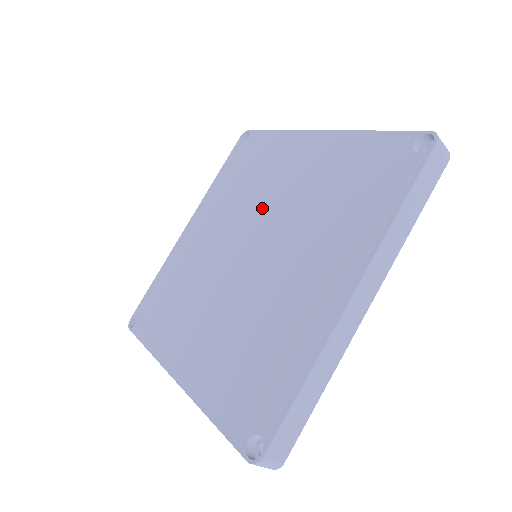
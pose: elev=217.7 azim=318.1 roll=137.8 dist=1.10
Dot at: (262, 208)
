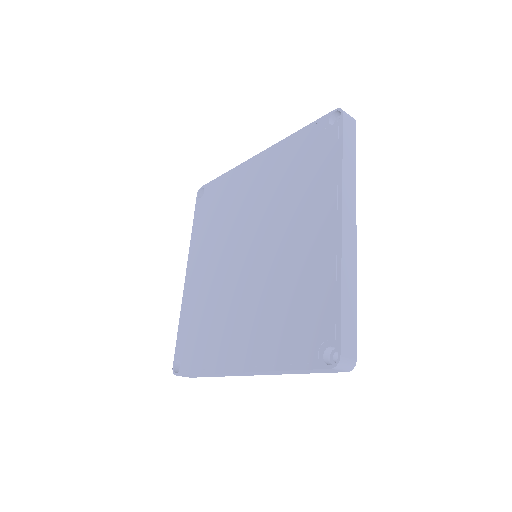
Dot at: (275, 232)
